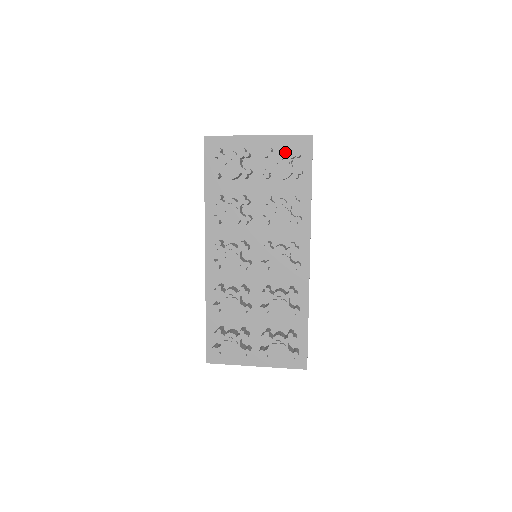
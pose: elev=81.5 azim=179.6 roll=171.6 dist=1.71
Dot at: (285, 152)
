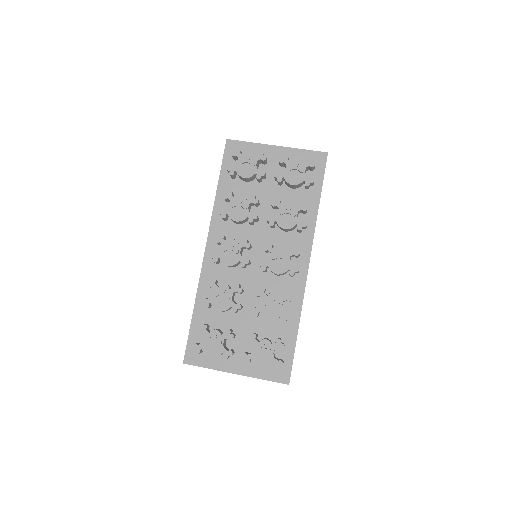
Dot at: (300, 161)
